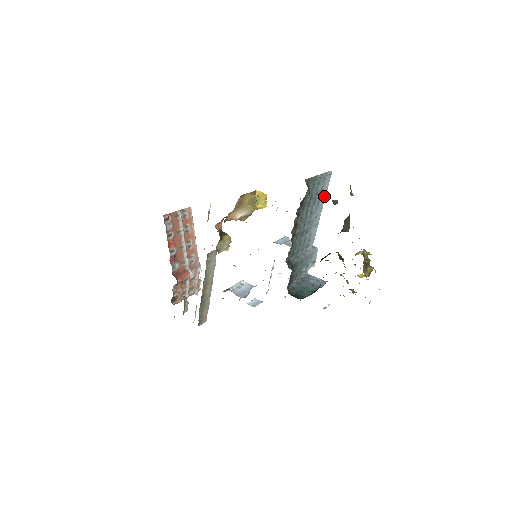
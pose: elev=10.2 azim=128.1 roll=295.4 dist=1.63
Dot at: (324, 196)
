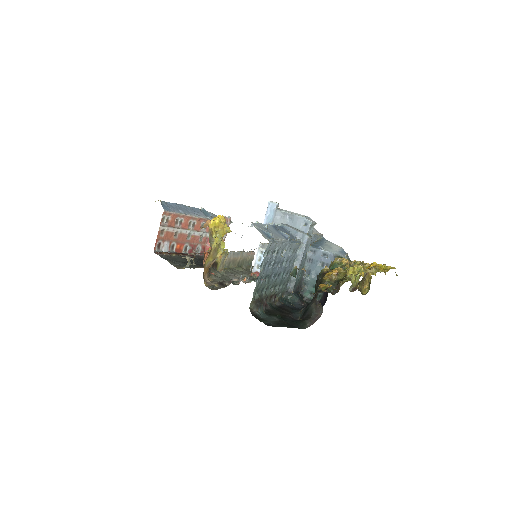
Dot at: (279, 245)
